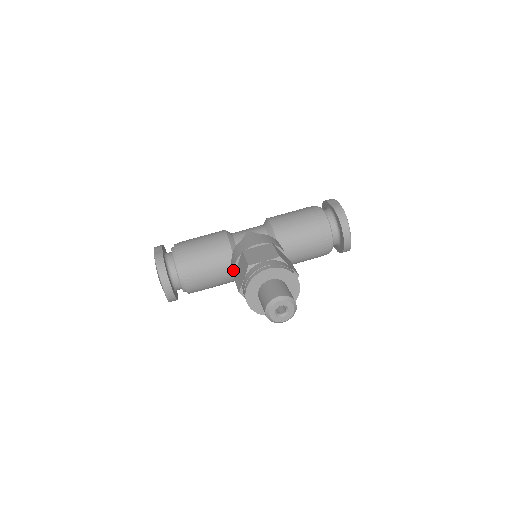
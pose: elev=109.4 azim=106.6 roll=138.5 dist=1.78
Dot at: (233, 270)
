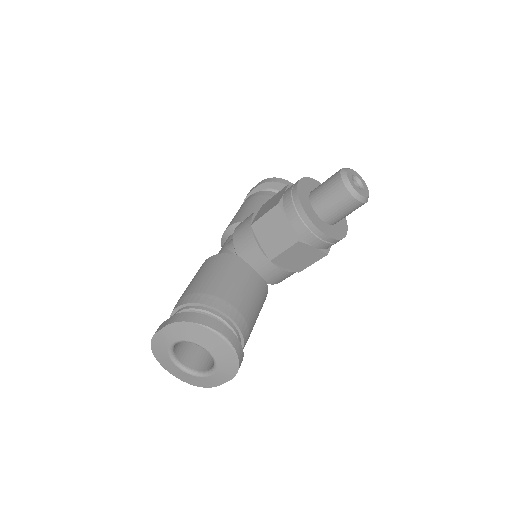
Dot at: (260, 259)
